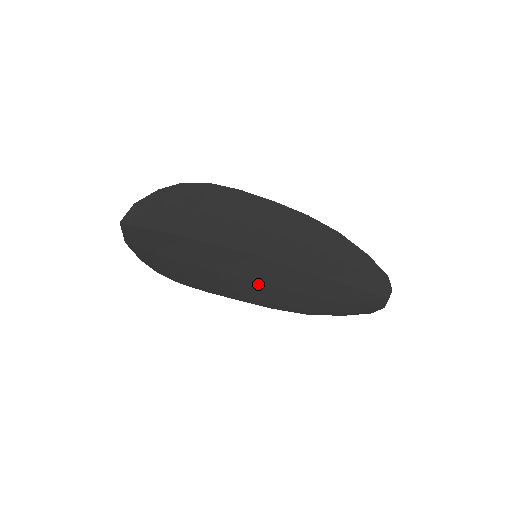
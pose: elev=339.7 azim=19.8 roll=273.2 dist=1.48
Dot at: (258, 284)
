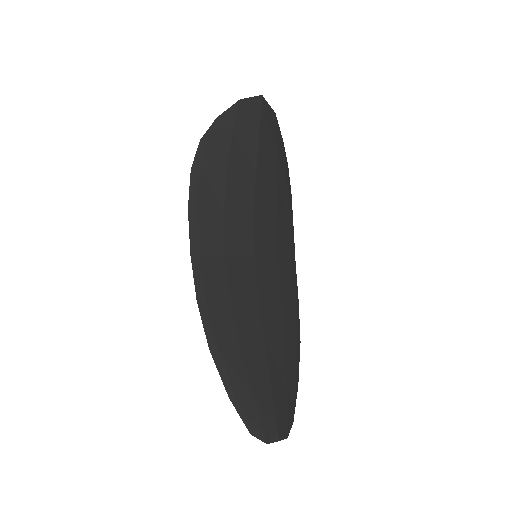
Dot at: (224, 269)
